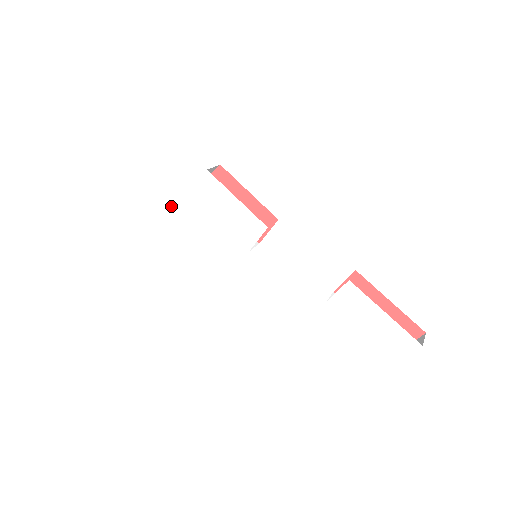
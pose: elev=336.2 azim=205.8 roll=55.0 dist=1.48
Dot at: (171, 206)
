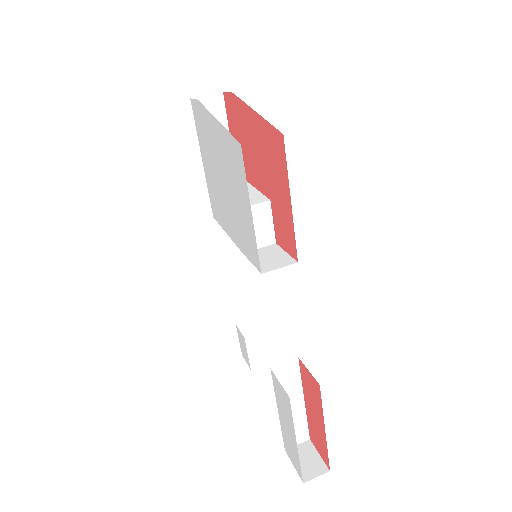
Dot at: (207, 111)
